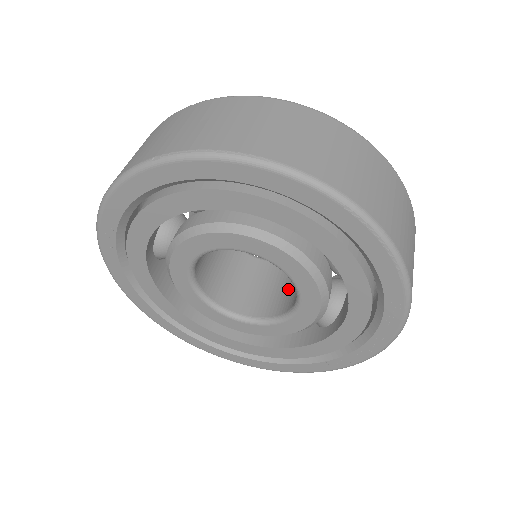
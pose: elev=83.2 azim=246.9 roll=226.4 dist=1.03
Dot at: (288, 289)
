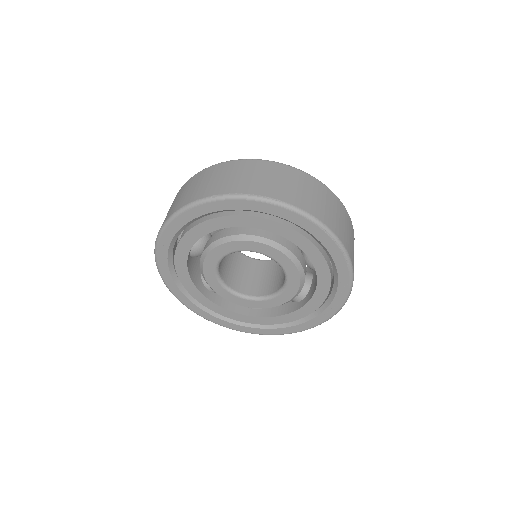
Dot at: (275, 278)
